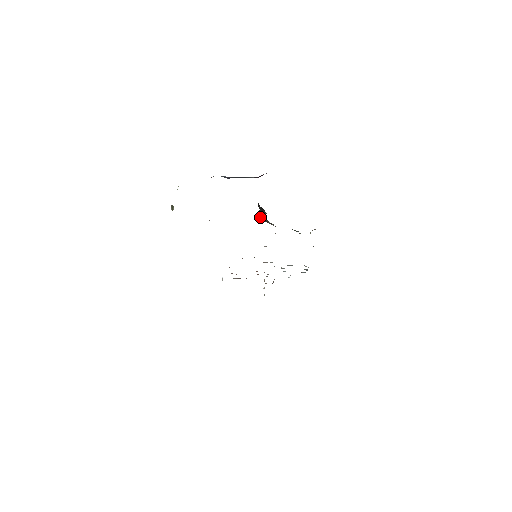
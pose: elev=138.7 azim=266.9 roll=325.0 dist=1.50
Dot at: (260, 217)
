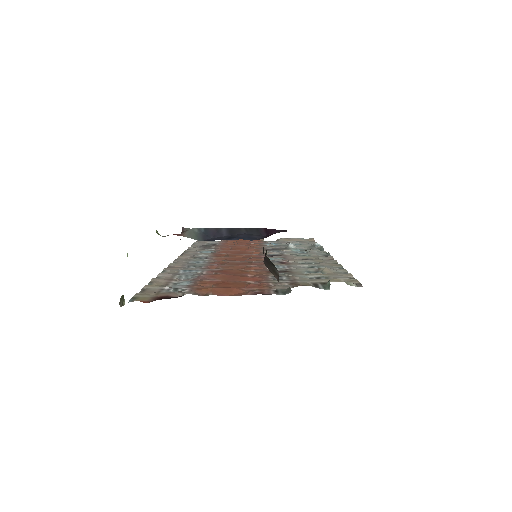
Dot at: (267, 267)
